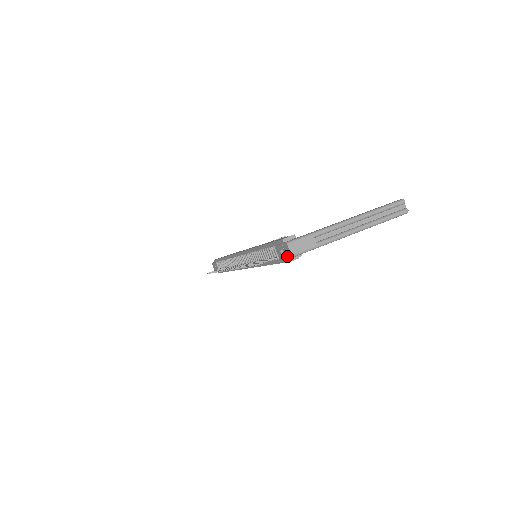
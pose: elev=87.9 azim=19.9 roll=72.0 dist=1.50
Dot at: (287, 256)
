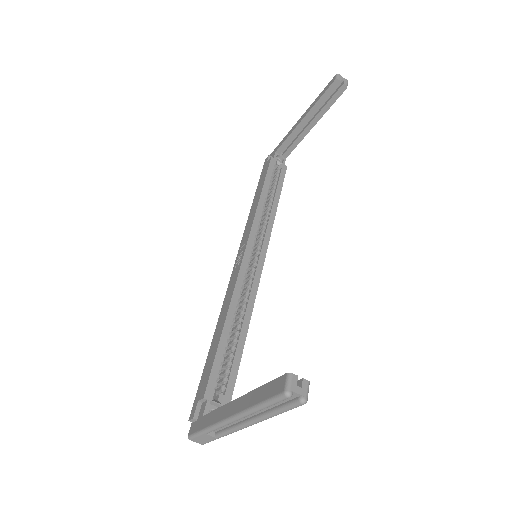
Dot at: occluded
